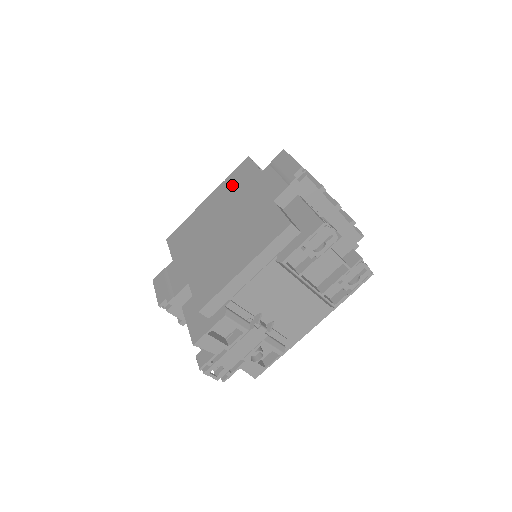
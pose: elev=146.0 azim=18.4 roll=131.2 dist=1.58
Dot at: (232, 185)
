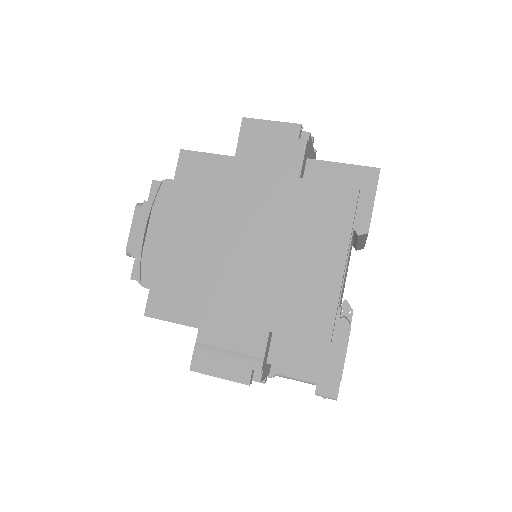
Dot at: (196, 194)
